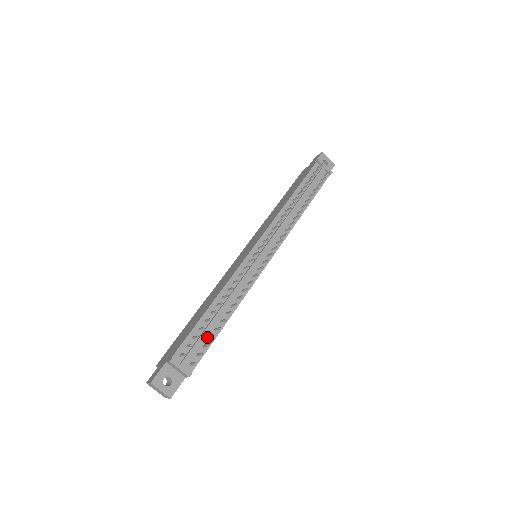
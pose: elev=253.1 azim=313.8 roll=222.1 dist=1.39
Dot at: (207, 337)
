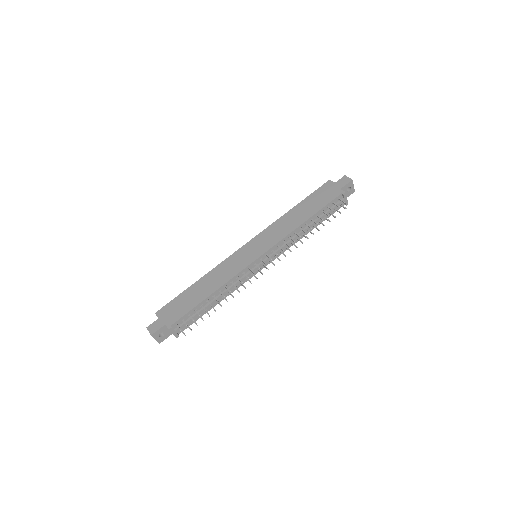
Dot at: (198, 315)
